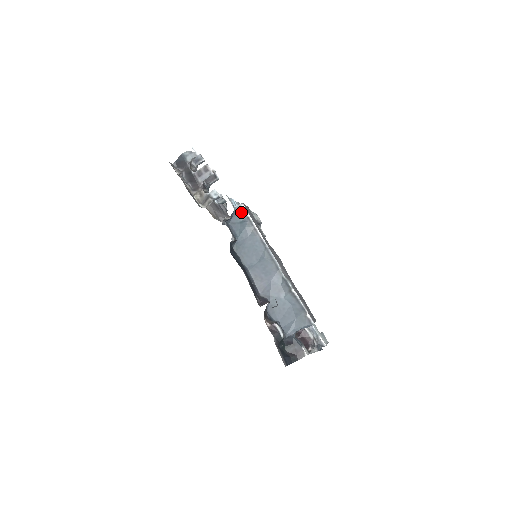
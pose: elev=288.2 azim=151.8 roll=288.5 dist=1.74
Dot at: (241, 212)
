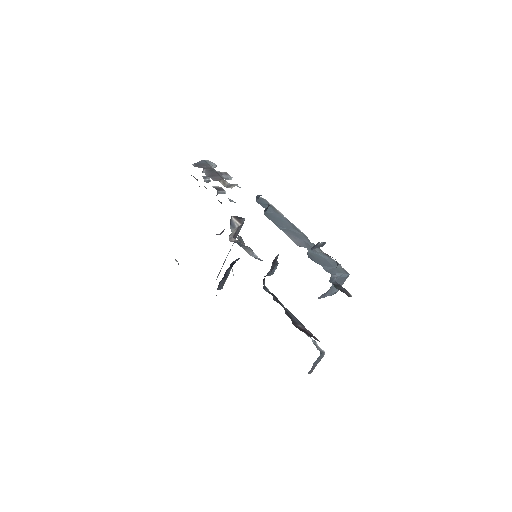
Dot at: (264, 200)
